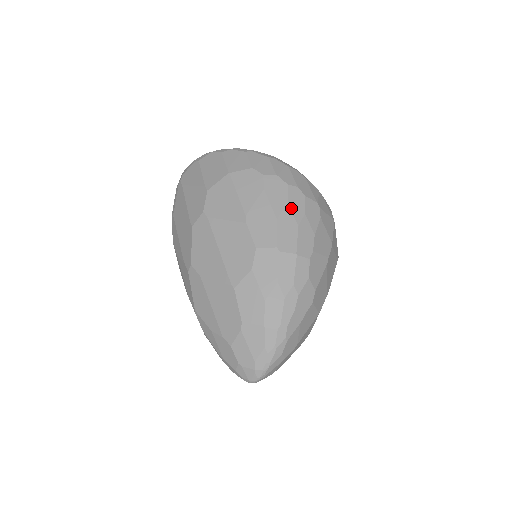
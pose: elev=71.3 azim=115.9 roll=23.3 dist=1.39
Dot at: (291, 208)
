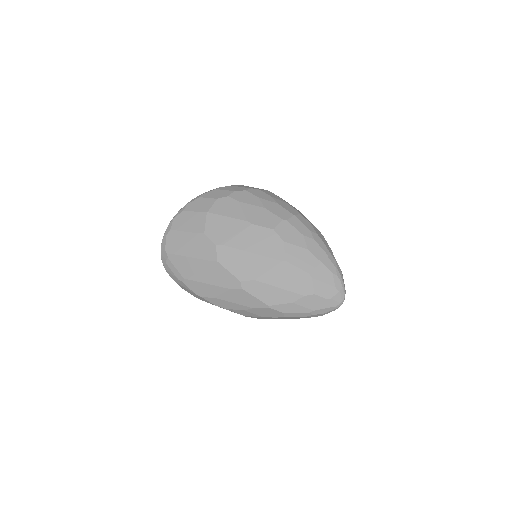
Dot at: (263, 199)
